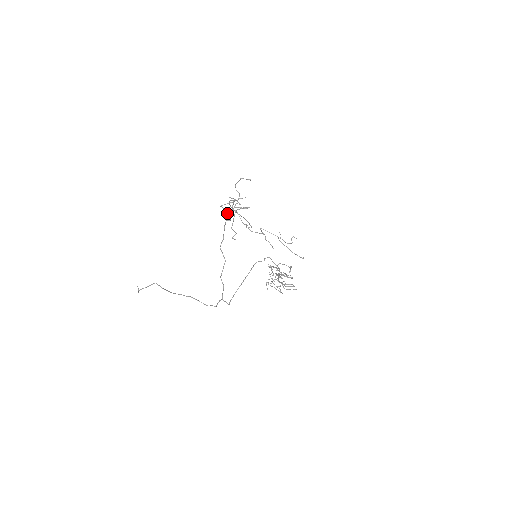
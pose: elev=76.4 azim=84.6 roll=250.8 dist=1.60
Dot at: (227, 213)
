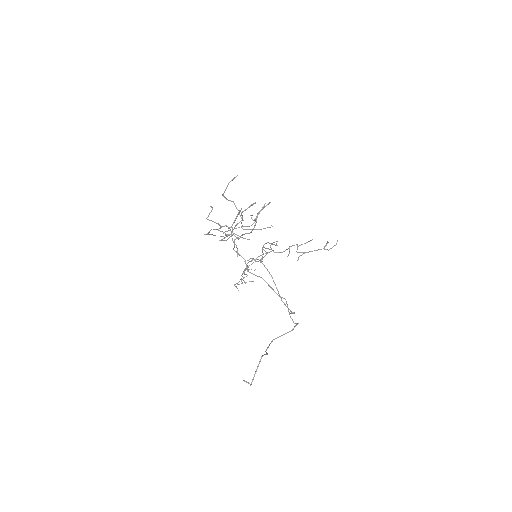
Dot at: (232, 232)
